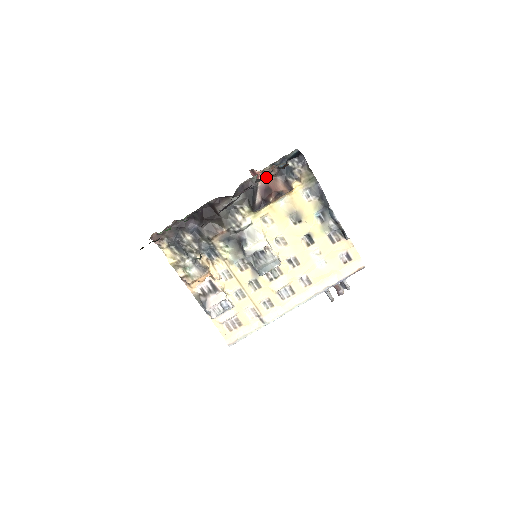
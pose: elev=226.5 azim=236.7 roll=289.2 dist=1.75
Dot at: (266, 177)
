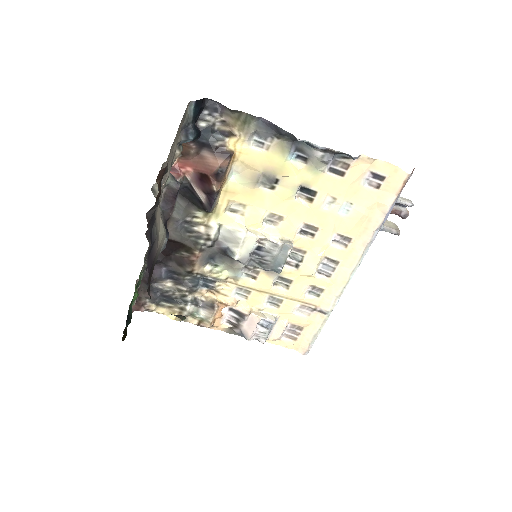
Dot at: (189, 163)
